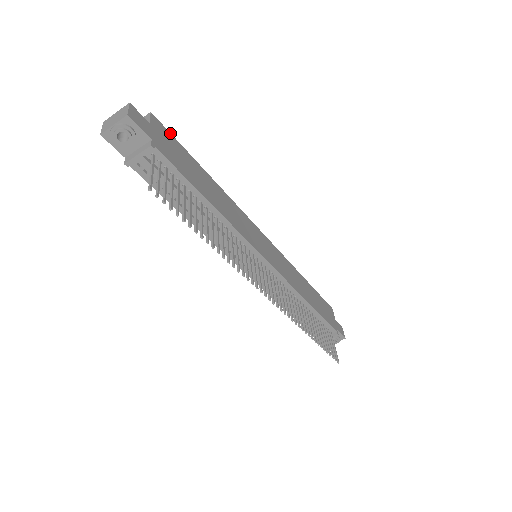
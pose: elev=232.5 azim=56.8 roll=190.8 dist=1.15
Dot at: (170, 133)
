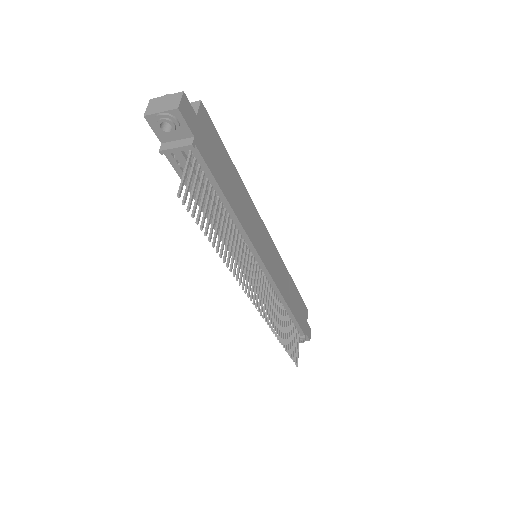
Dot at: (213, 125)
